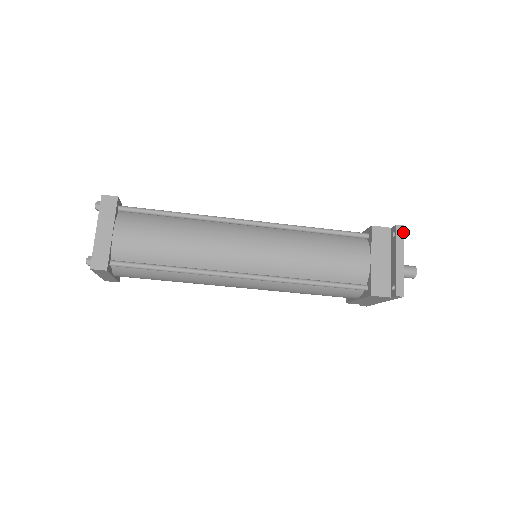
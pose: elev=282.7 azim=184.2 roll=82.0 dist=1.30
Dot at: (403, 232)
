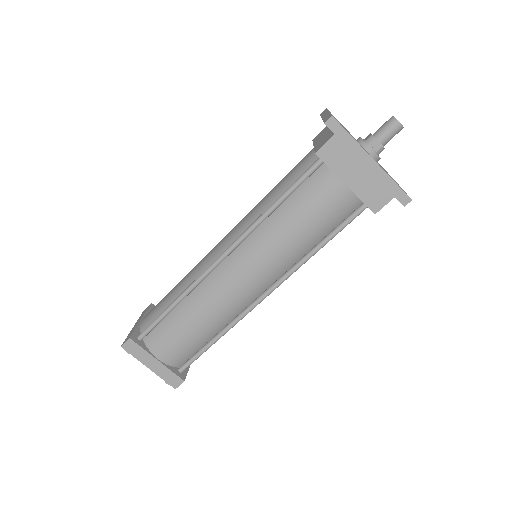
Dot at: occluded
